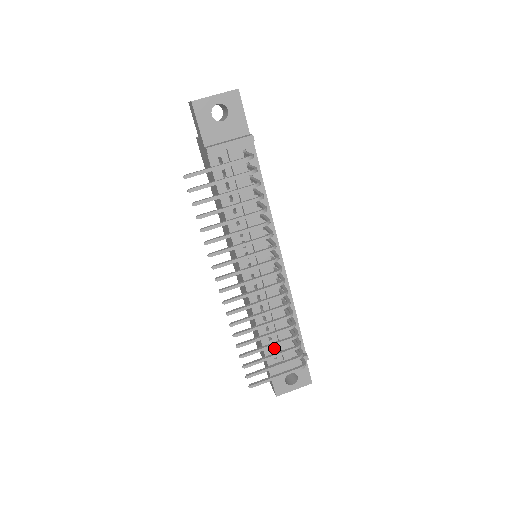
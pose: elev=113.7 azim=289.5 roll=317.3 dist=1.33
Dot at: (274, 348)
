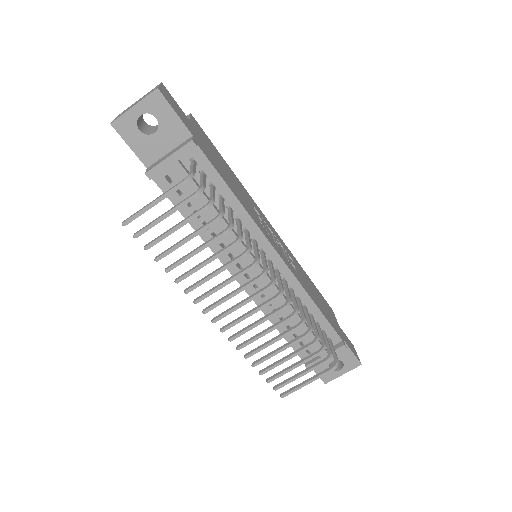
Dot at: (304, 345)
